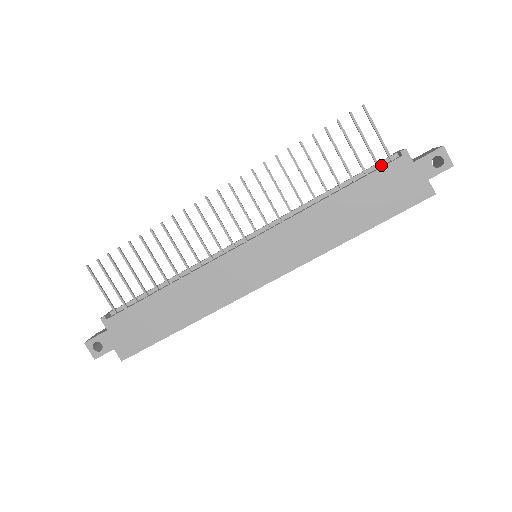
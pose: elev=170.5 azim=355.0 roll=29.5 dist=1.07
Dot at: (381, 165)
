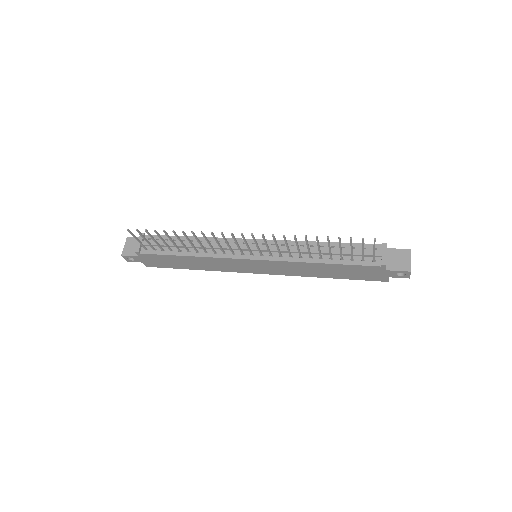
Dot at: (366, 256)
